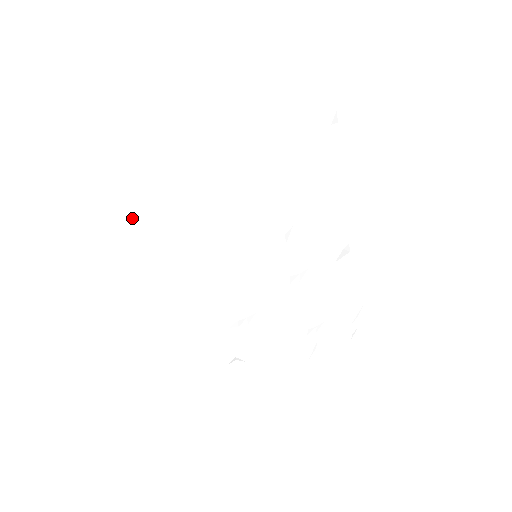
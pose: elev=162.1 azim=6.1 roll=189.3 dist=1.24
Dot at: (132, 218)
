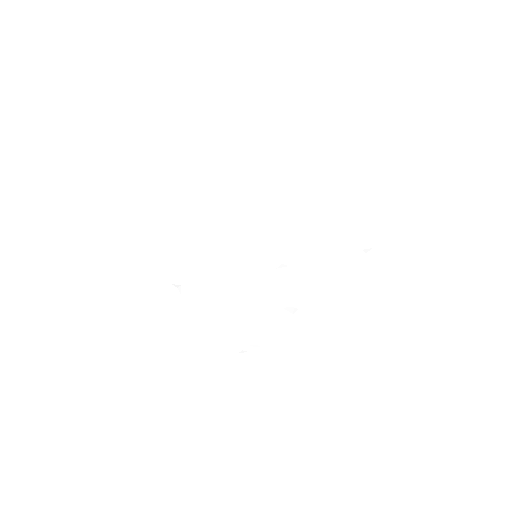
Dot at: (232, 166)
